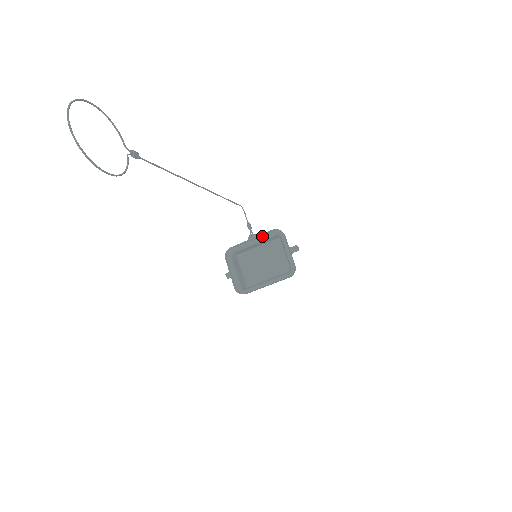
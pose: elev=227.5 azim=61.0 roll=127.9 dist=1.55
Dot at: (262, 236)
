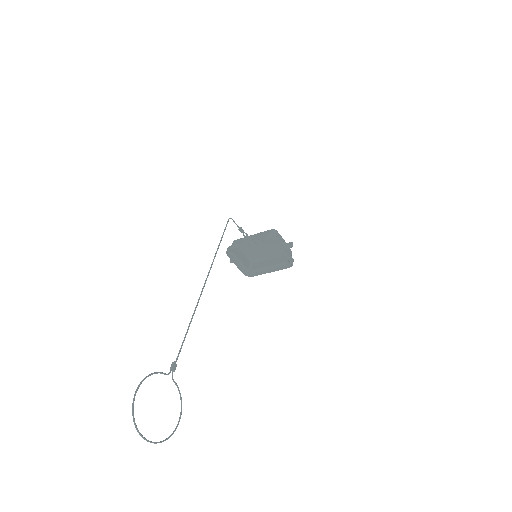
Dot at: (257, 240)
